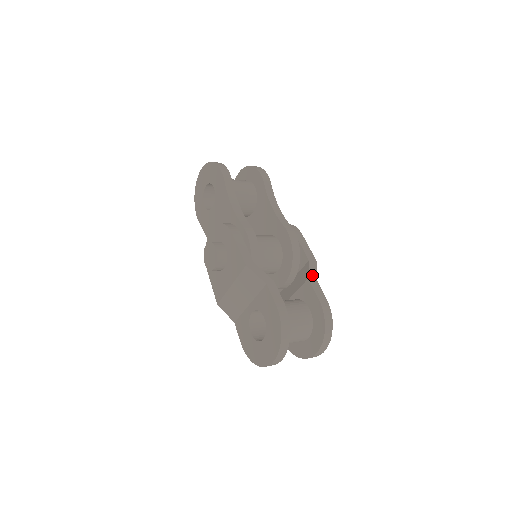
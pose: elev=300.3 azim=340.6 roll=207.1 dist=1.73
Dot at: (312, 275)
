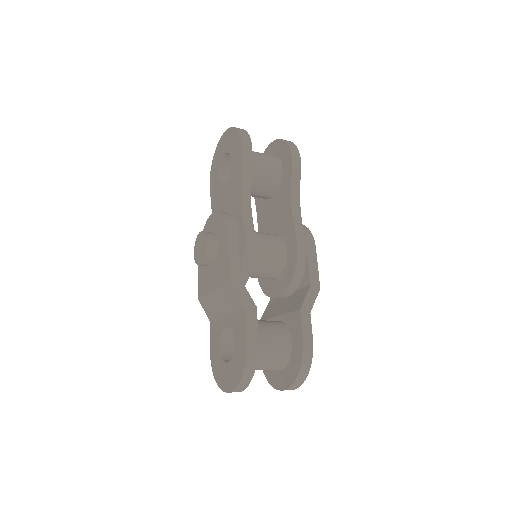
Dot at: (307, 305)
